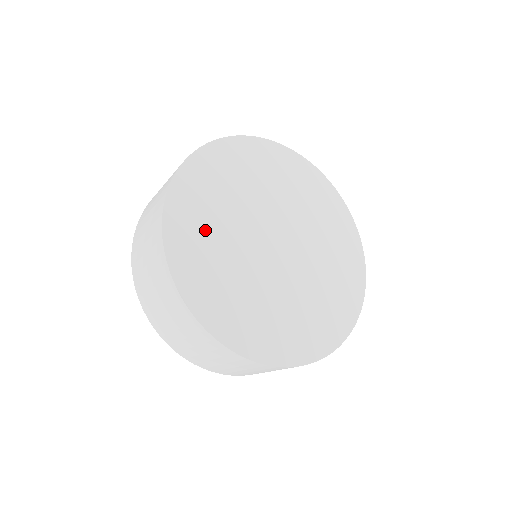
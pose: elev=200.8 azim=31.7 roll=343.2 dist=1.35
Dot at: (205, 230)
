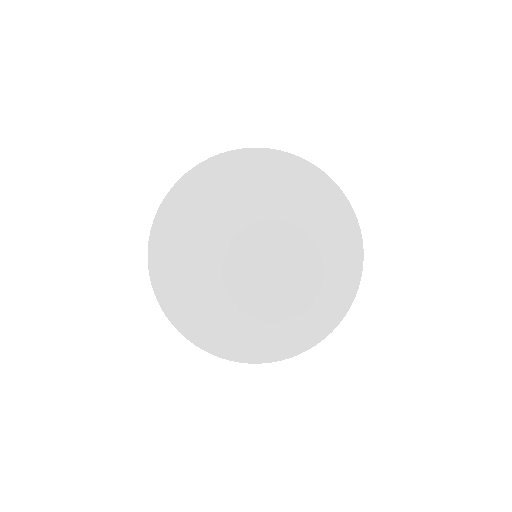
Dot at: (199, 299)
